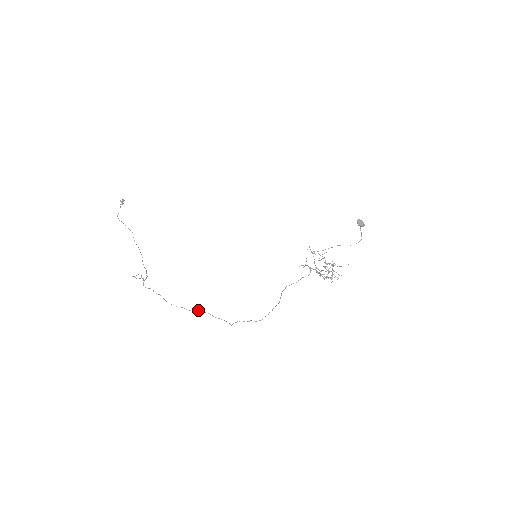
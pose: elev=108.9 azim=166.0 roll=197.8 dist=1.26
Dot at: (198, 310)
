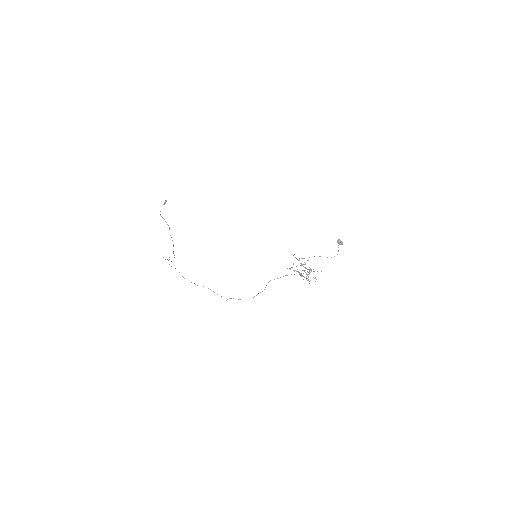
Dot at: occluded
